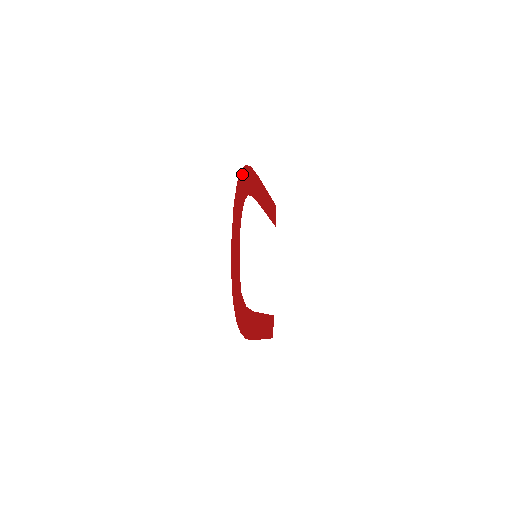
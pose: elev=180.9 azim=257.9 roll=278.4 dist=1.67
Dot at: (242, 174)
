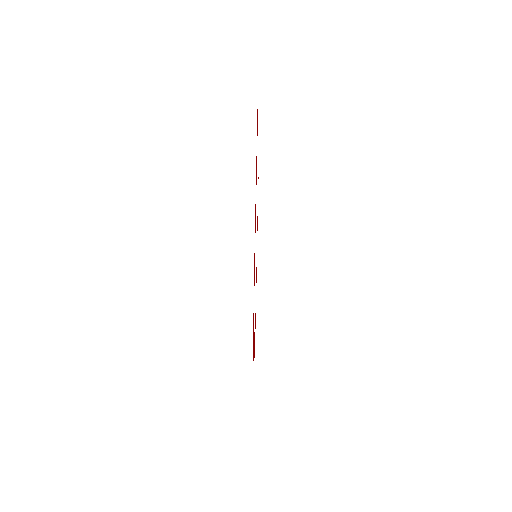
Dot at: (253, 323)
